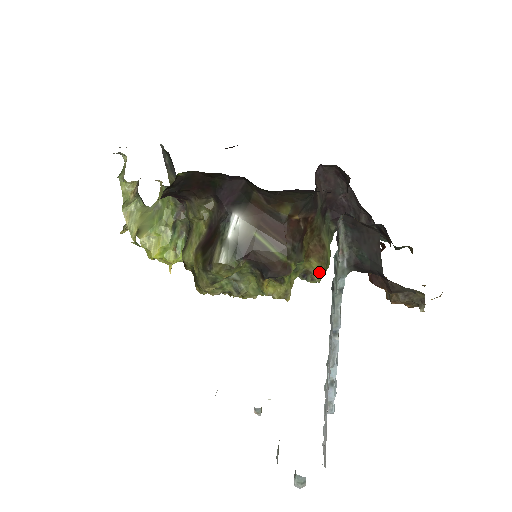
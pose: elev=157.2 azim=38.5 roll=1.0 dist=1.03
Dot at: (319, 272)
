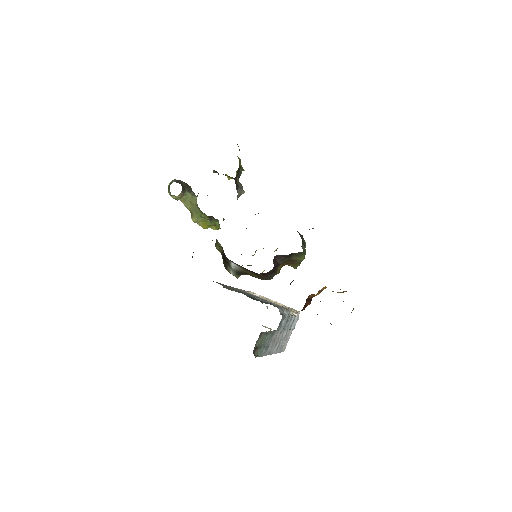
Dot at: (295, 267)
